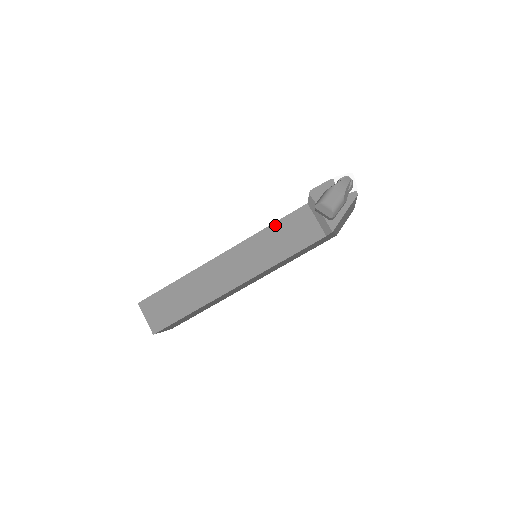
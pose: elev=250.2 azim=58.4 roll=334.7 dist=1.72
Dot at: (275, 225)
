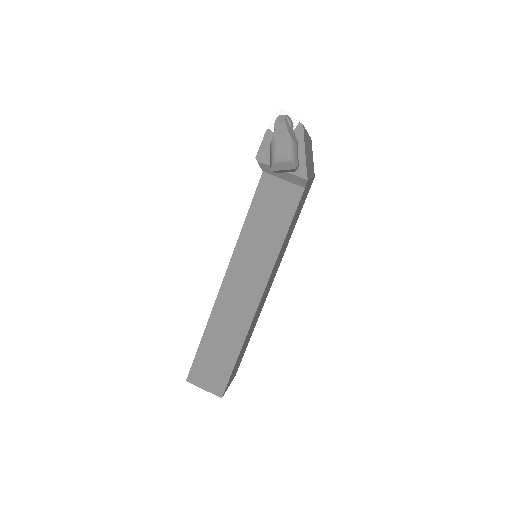
Dot at: (249, 216)
